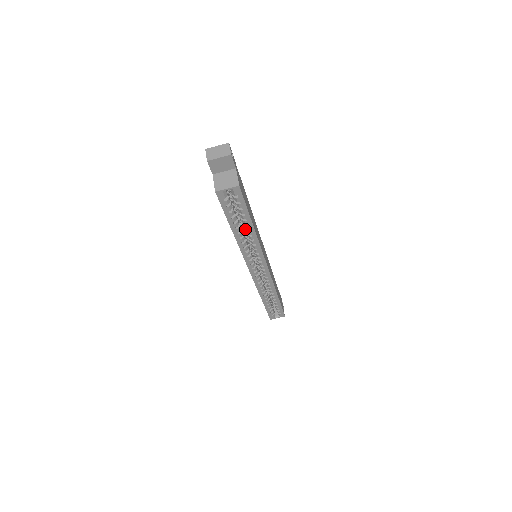
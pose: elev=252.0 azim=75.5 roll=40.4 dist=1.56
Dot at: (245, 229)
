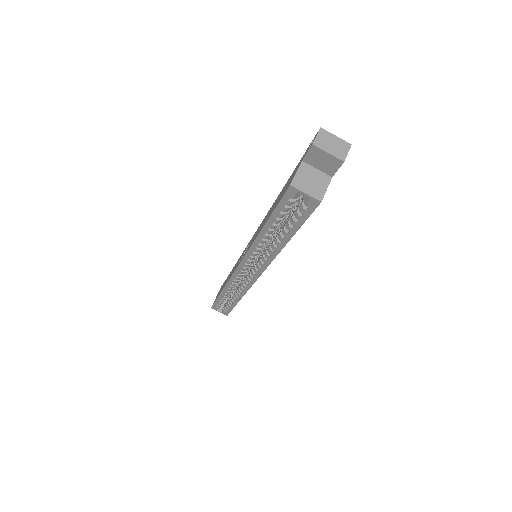
Dot at: (275, 234)
